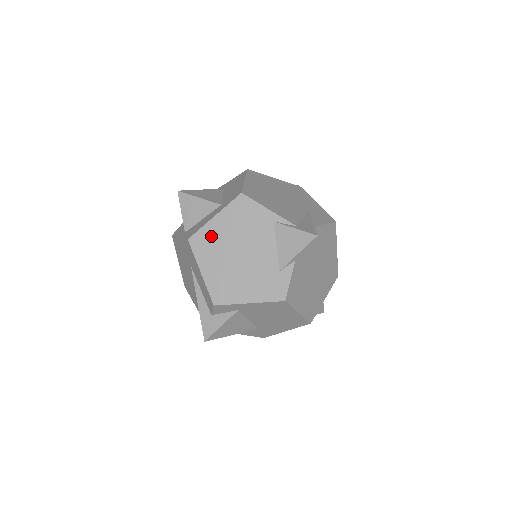
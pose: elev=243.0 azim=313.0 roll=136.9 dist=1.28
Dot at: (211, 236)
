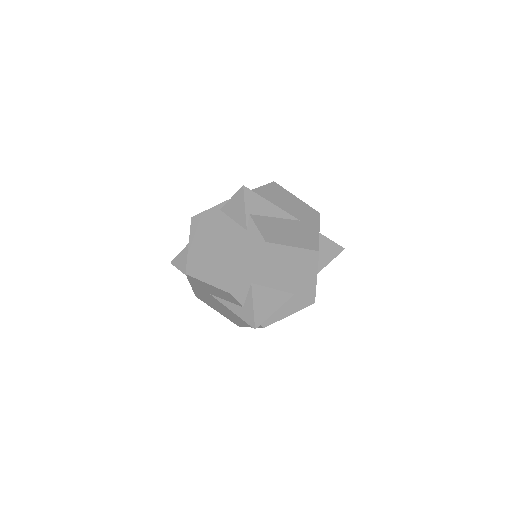
Dot at: (195, 257)
